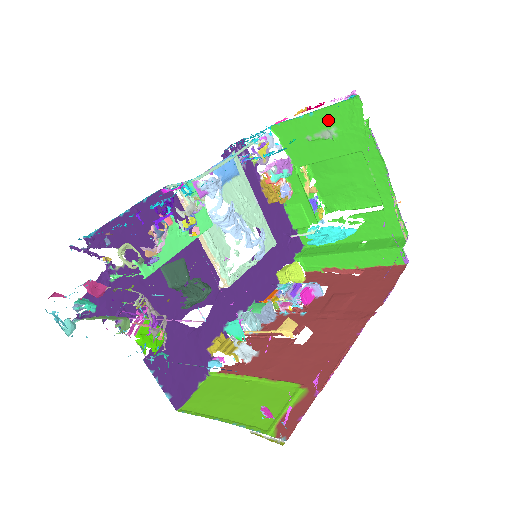
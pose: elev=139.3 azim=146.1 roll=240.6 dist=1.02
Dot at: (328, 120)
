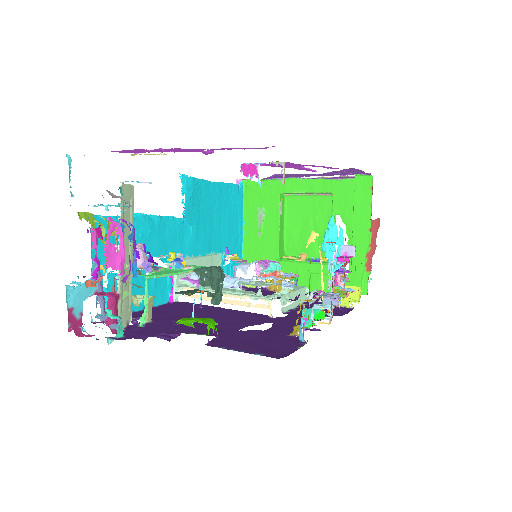
Dot at: (252, 211)
